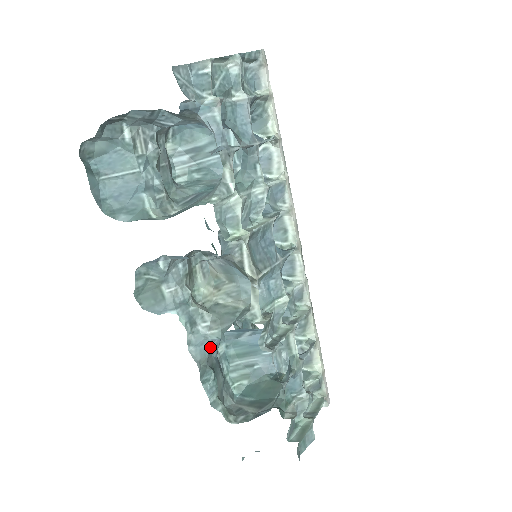
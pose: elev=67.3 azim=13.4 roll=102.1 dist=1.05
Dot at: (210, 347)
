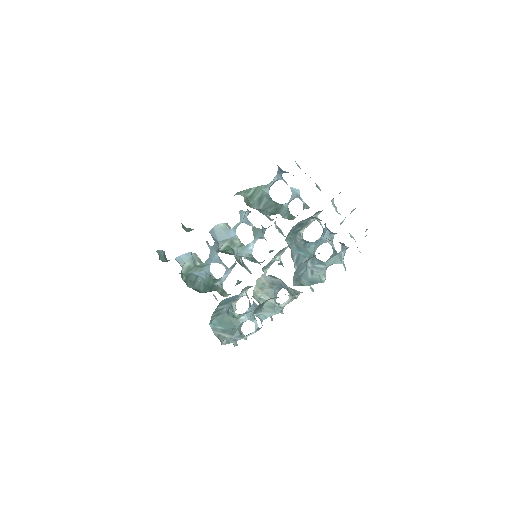
Dot at: occluded
